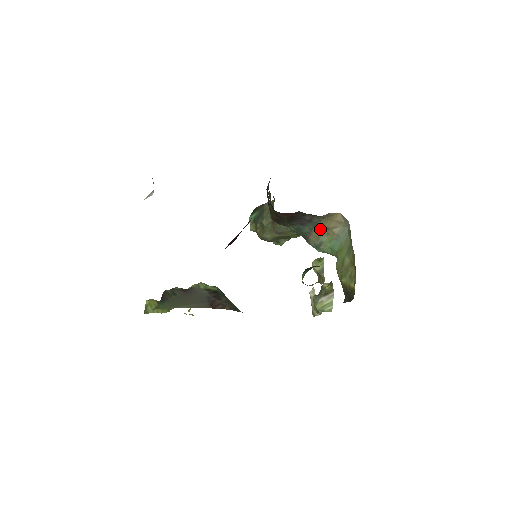
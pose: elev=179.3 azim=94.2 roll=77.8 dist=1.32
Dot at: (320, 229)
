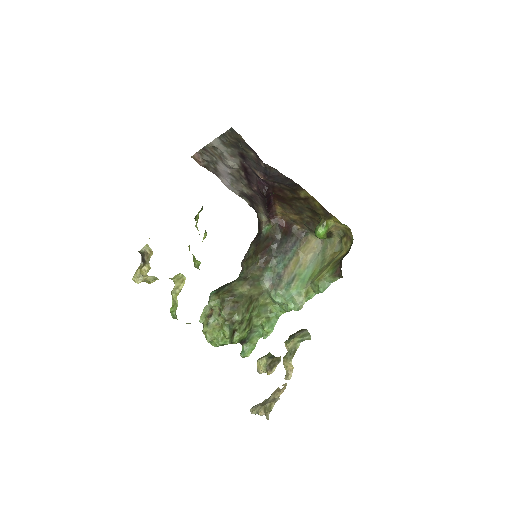
Dot at: (296, 260)
